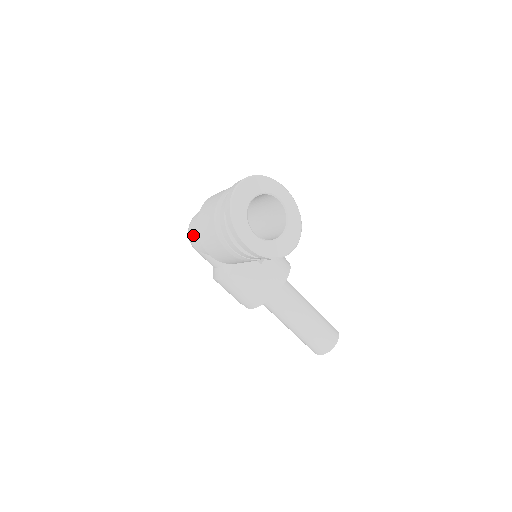
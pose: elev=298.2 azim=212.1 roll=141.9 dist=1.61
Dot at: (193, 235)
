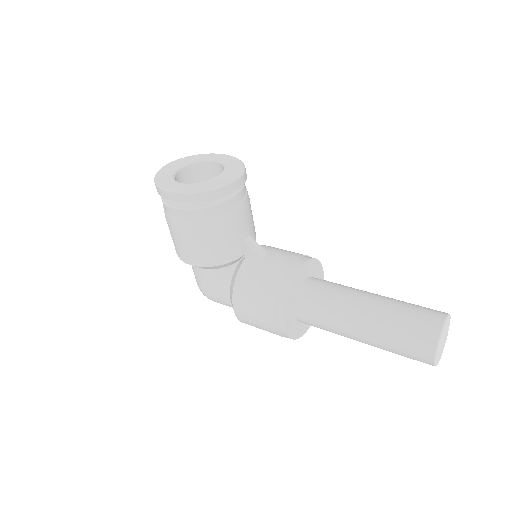
Dot at: (195, 278)
